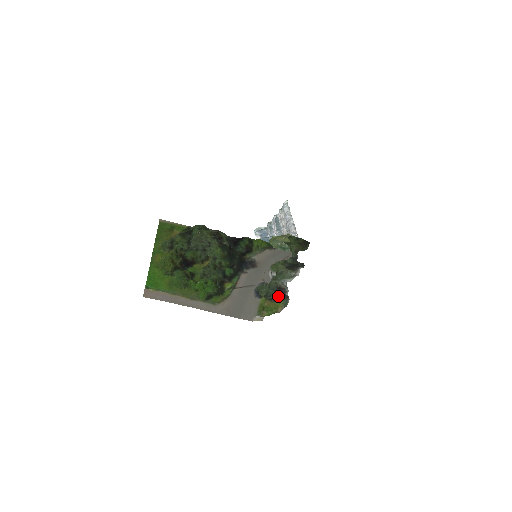
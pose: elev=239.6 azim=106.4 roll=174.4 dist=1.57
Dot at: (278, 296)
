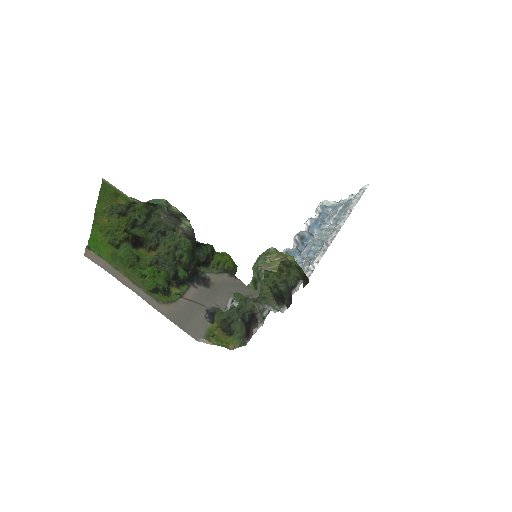
Dot at: (238, 329)
